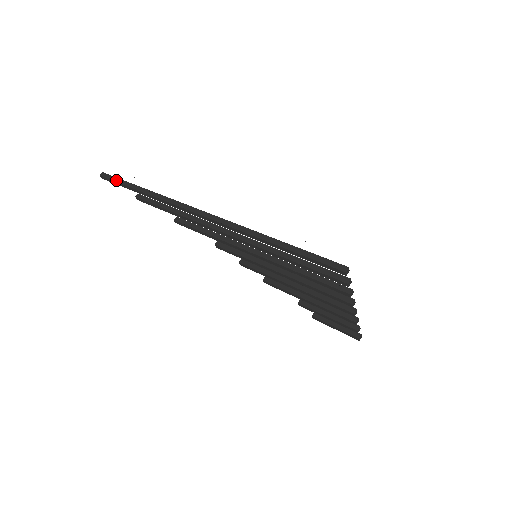
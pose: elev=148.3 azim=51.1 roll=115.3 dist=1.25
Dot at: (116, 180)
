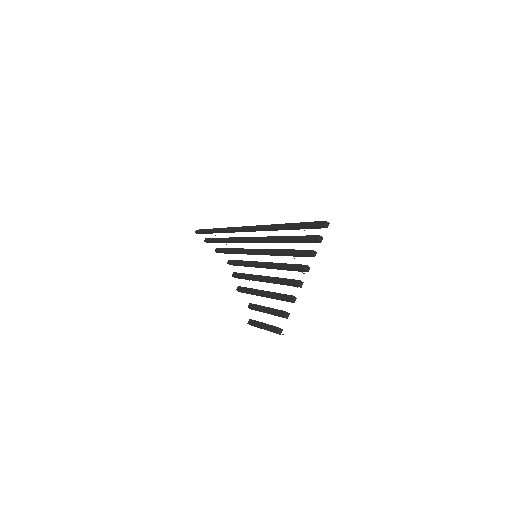
Dot at: occluded
